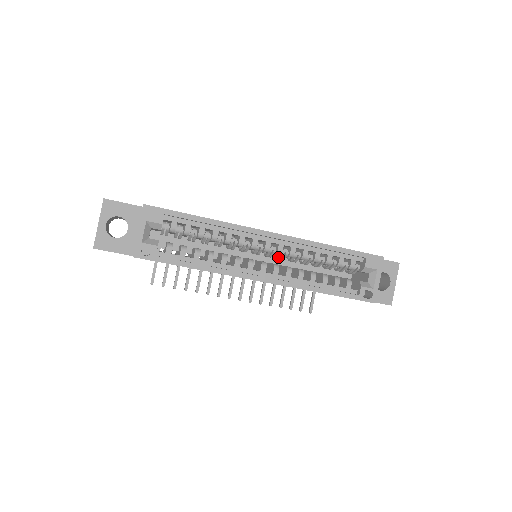
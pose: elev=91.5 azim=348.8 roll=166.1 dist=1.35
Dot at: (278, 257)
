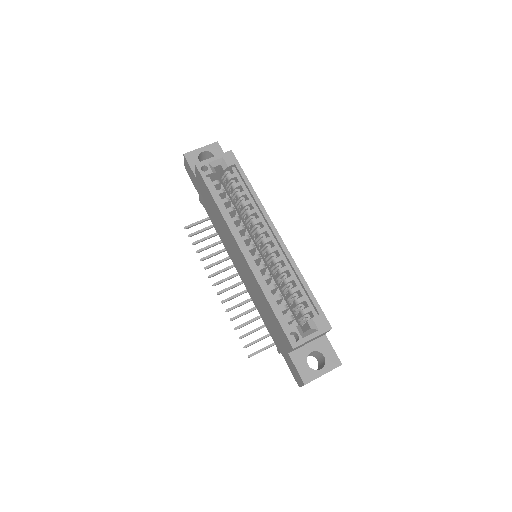
Dot at: (267, 258)
